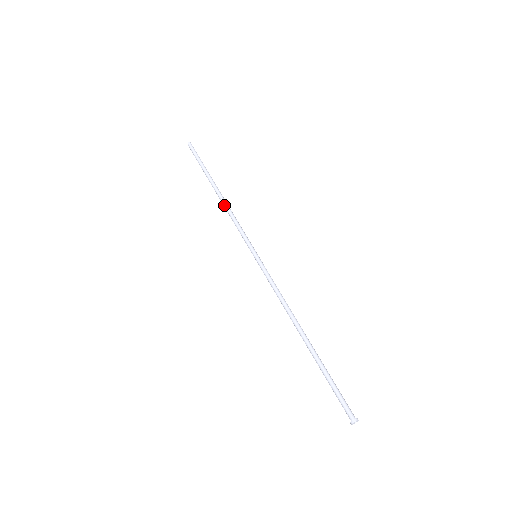
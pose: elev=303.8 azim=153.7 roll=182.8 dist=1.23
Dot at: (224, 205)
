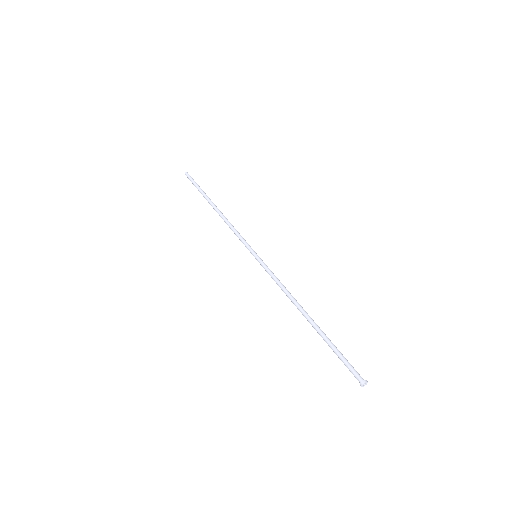
Dot at: (222, 218)
